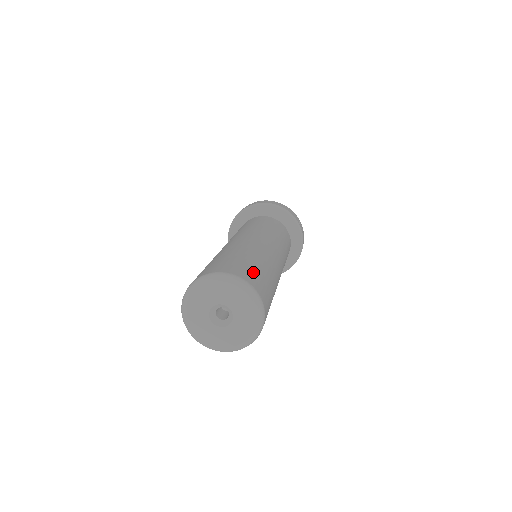
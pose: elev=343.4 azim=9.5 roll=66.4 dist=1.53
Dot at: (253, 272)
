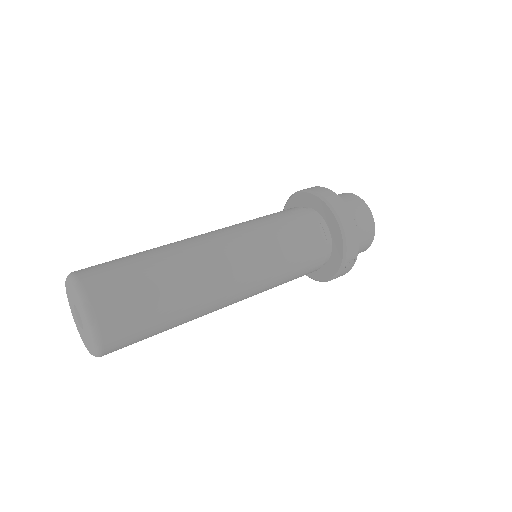
Dot at: (131, 316)
